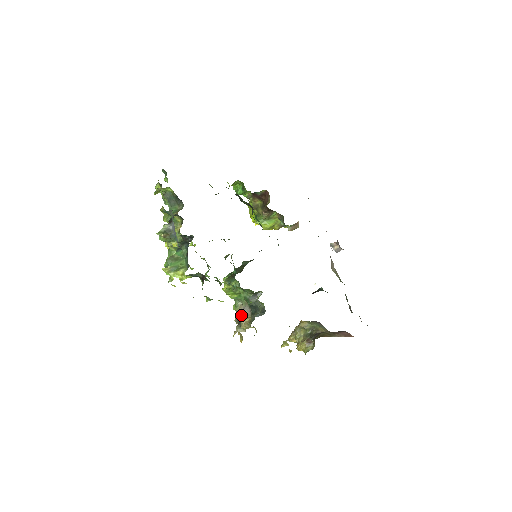
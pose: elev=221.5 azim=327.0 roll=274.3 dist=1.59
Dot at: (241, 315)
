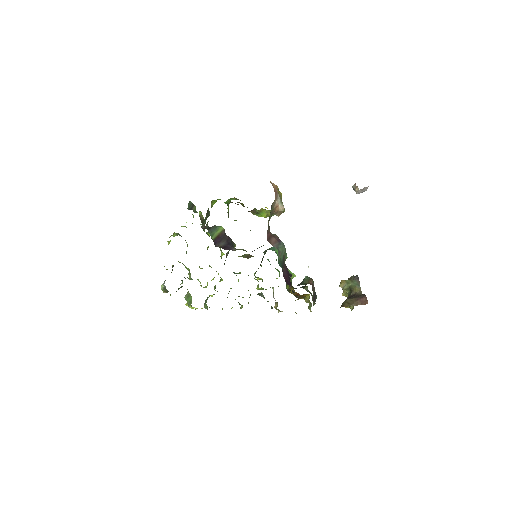
Dot at: occluded
